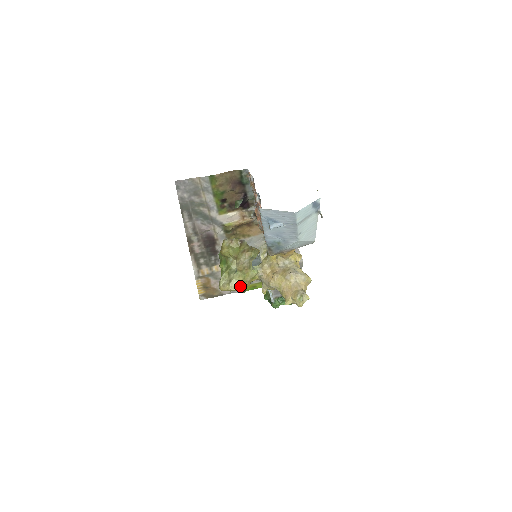
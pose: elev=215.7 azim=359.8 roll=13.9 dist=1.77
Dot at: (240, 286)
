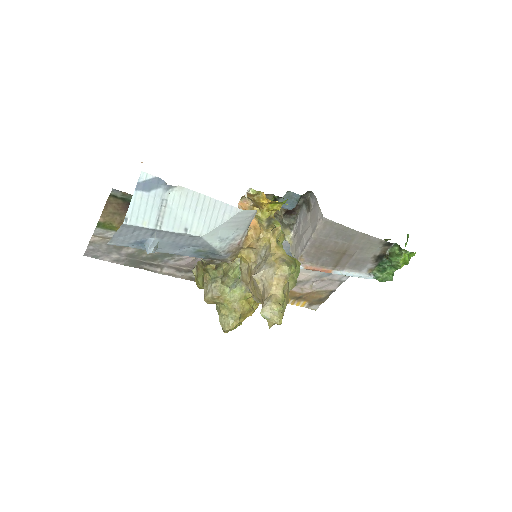
Dot at: (231, 320)
